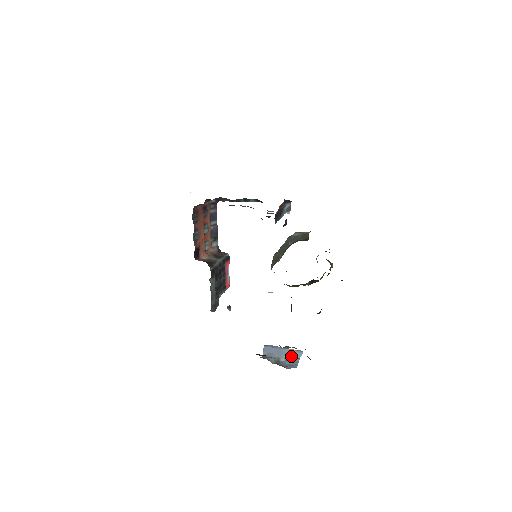
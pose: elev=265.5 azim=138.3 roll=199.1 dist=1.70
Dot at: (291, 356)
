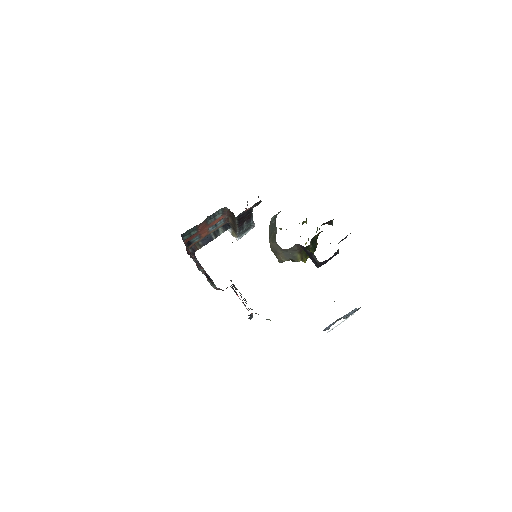
Dot at: occluded
